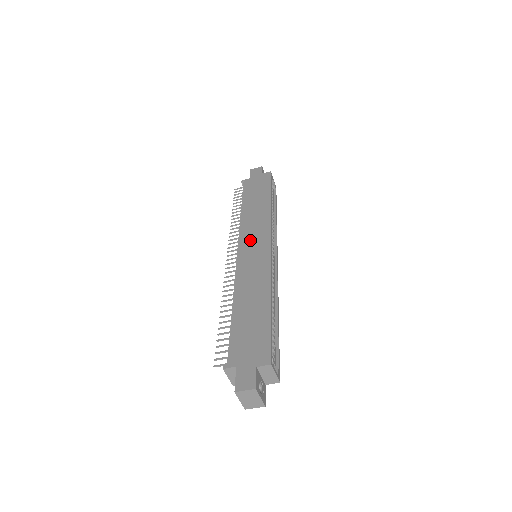
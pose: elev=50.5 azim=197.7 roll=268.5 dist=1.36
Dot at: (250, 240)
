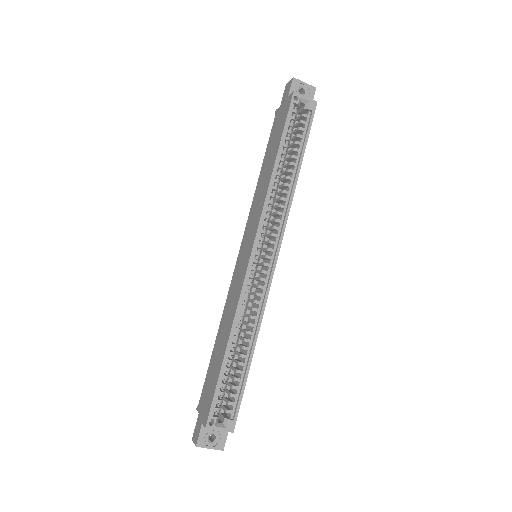
Dot at: (246, 238)
